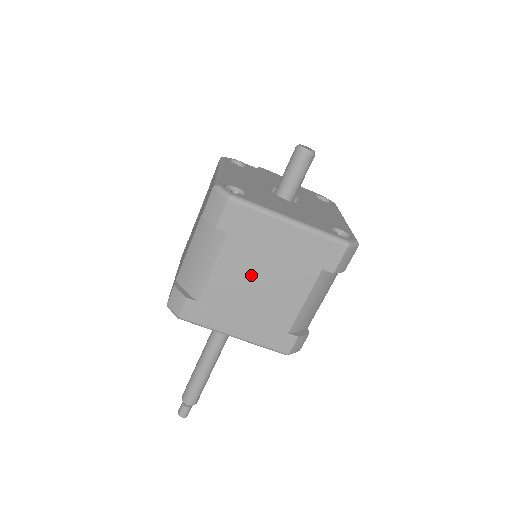
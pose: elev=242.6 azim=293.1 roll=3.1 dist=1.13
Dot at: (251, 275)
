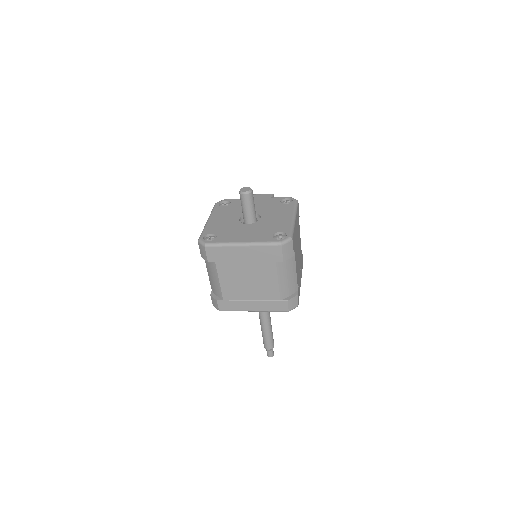
Dot at: (240, 278)
